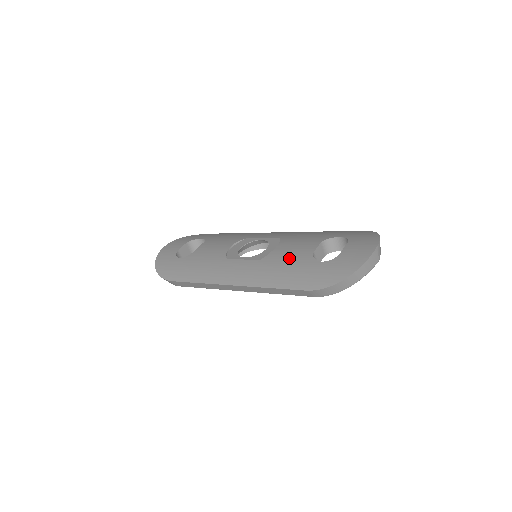
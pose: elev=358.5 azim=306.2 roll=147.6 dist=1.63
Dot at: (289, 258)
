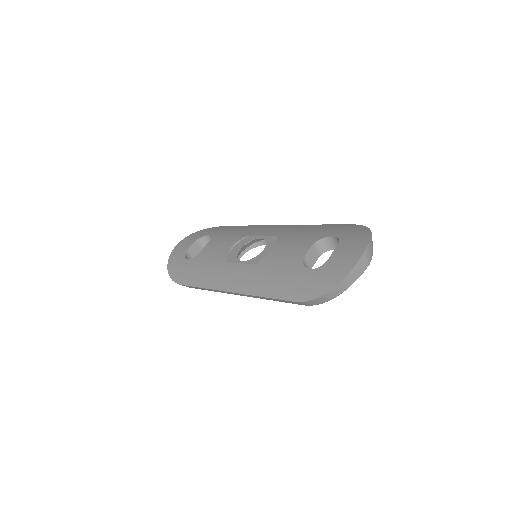
Dot at: (281, 264)
